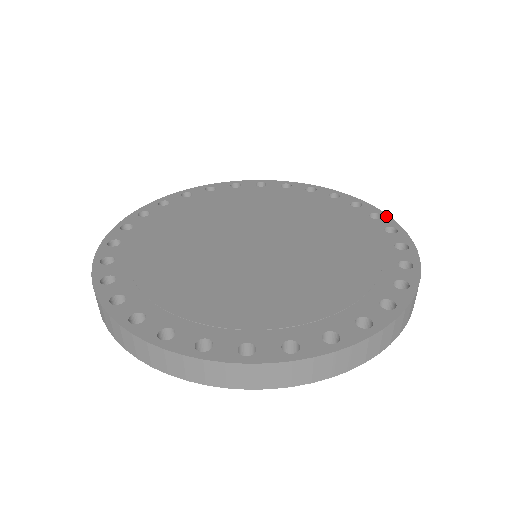
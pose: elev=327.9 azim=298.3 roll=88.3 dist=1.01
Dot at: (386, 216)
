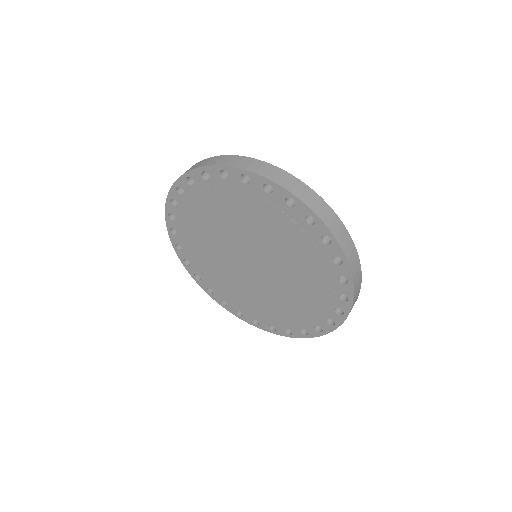
Dot at: (346, 264)
